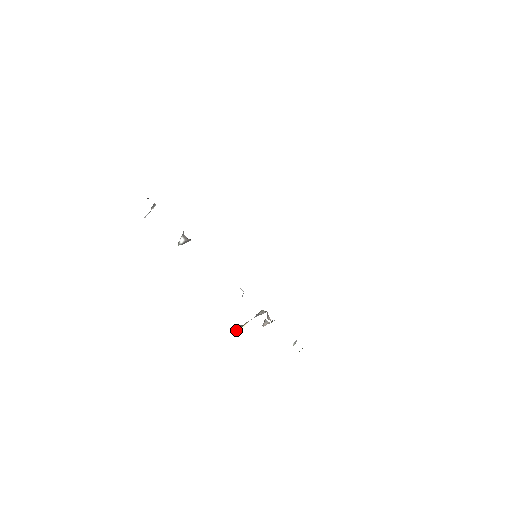
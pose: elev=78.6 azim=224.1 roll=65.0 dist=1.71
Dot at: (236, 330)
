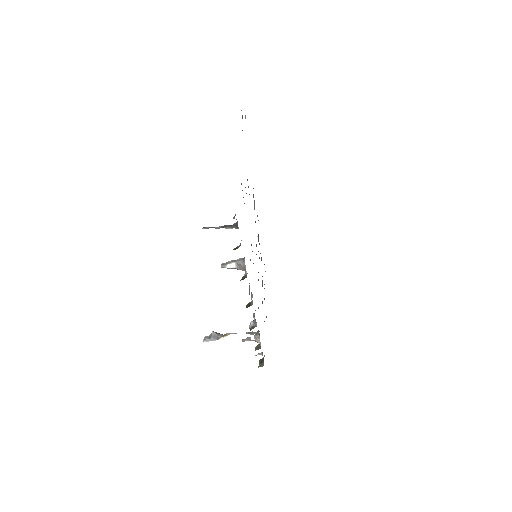
Dot at: (211, 338)
